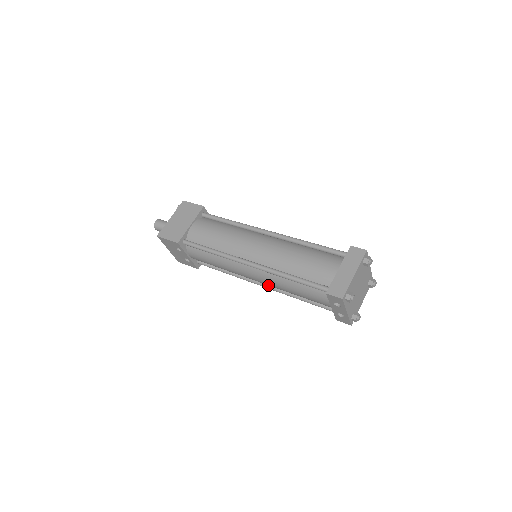
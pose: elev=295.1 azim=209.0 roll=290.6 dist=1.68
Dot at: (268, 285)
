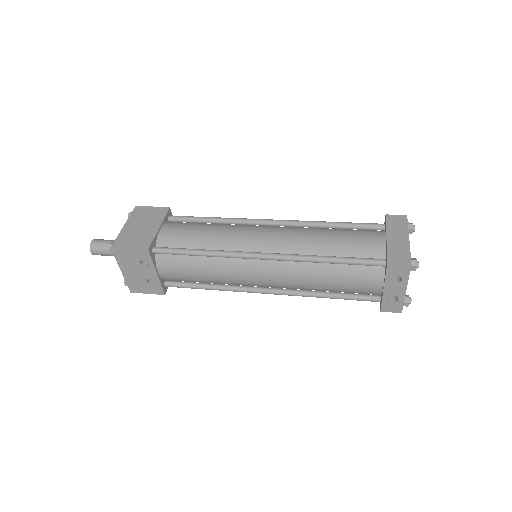
Dot at: (279, 289)
